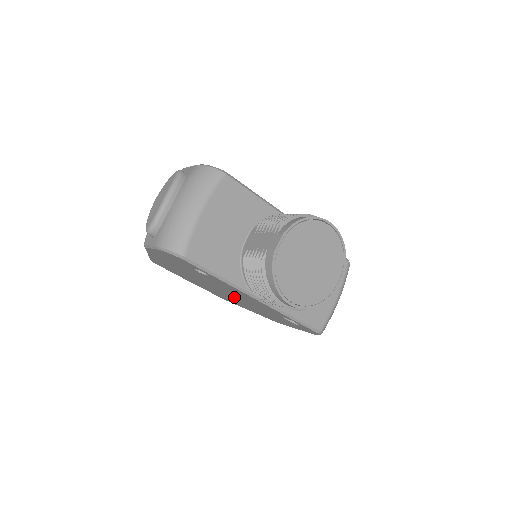
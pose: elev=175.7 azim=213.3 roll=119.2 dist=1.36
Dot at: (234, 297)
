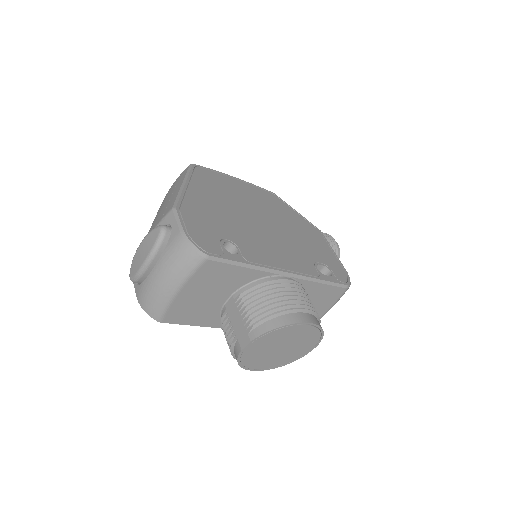
Dot at: occluded
